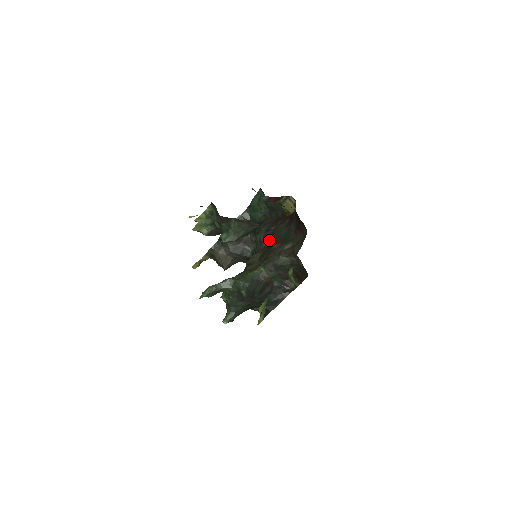
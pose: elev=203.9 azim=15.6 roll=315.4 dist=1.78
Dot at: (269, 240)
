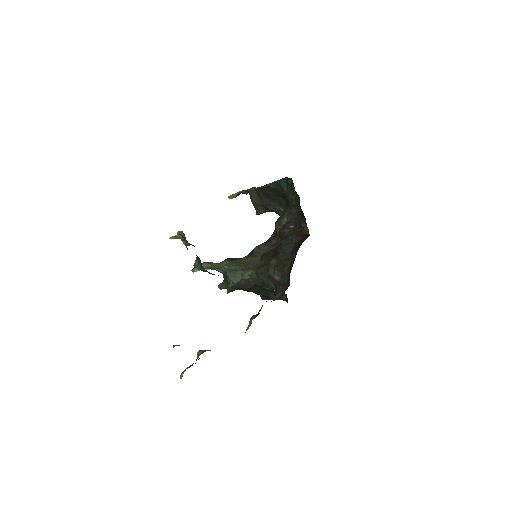
Dot at: (281, 239)
